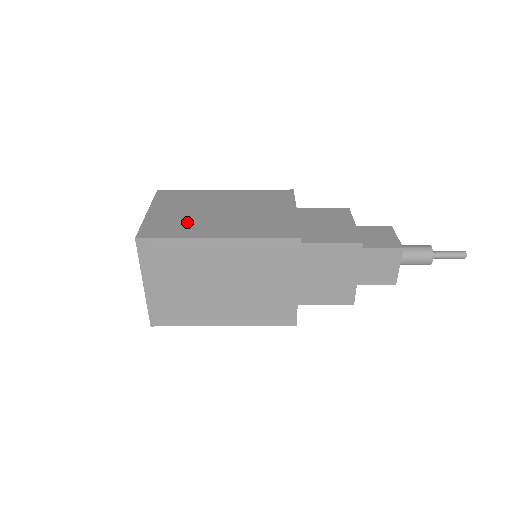
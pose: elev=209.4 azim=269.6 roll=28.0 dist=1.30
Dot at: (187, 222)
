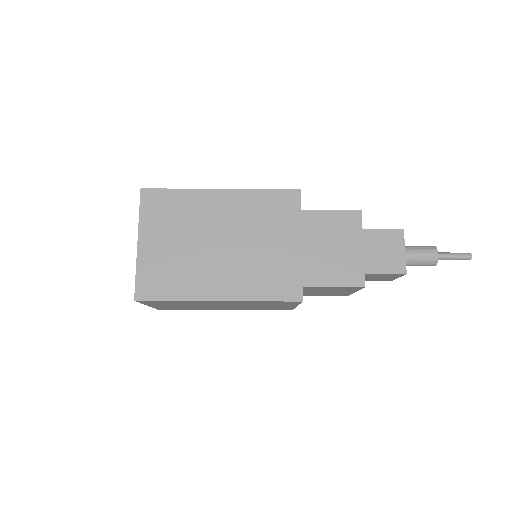
Dot at: (184, 268)
